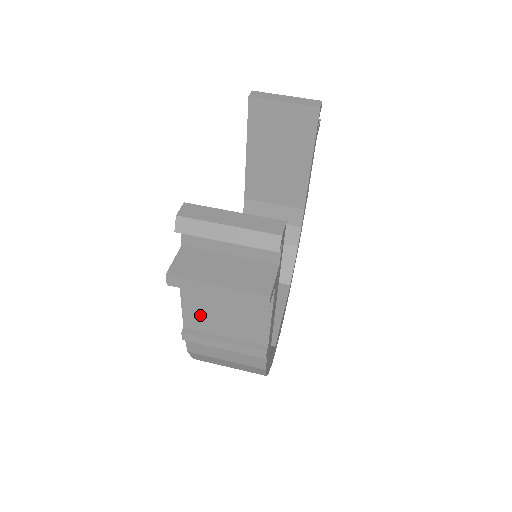
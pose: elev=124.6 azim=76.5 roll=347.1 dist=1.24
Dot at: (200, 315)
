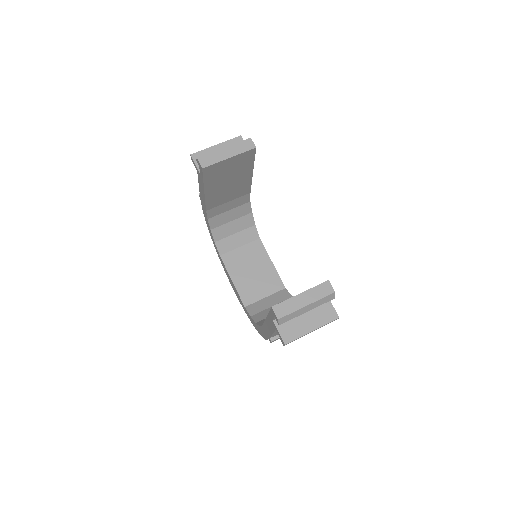
Dot at: occluded
